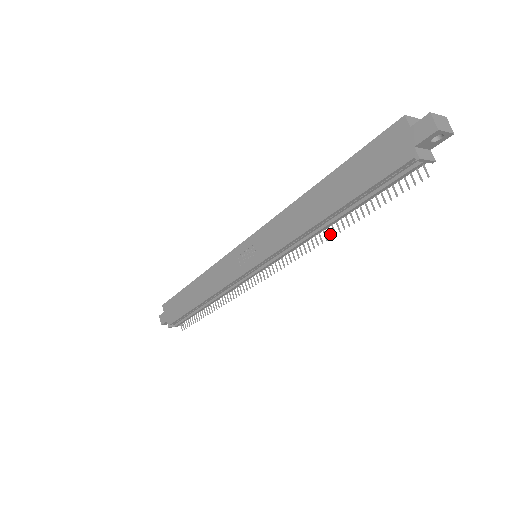
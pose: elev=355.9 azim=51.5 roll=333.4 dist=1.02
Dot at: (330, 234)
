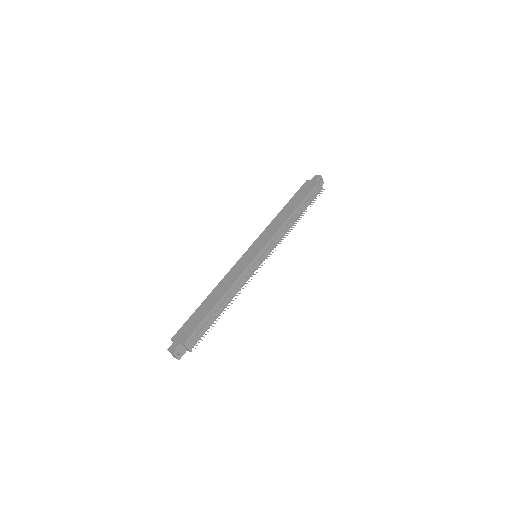
Dot at: (296, 223)
